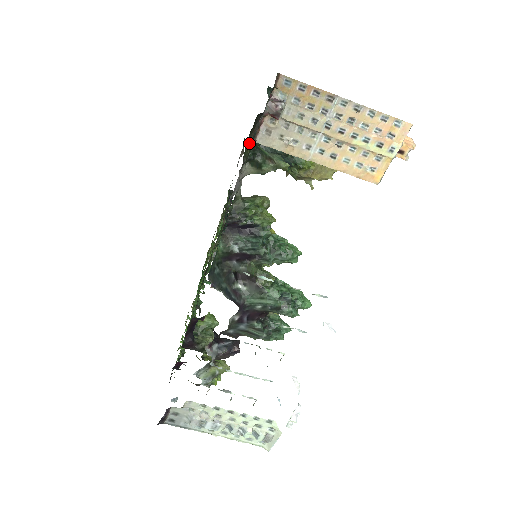
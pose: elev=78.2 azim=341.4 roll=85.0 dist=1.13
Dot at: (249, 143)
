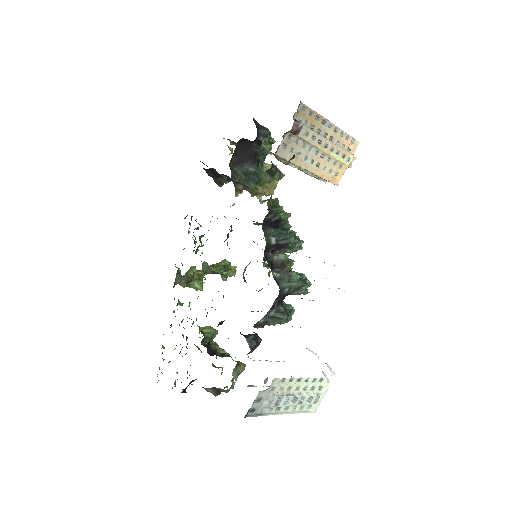
Dot at: (230, 164)
